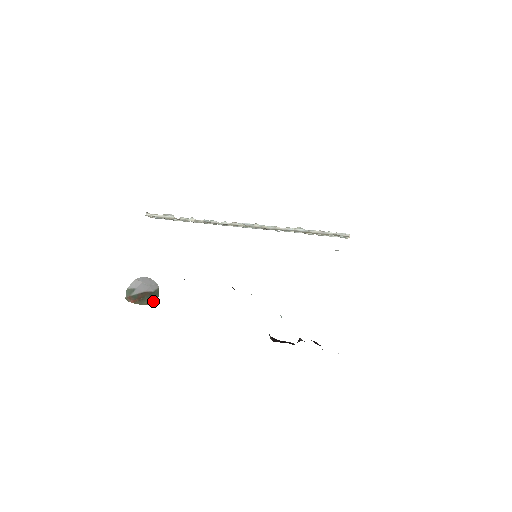
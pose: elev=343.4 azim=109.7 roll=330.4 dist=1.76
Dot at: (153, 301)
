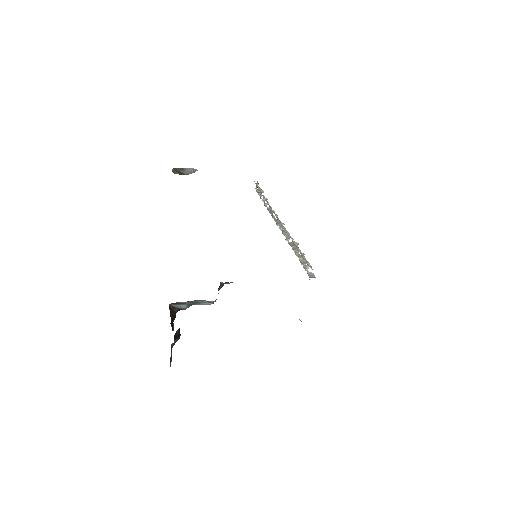
Dot at: occluded
